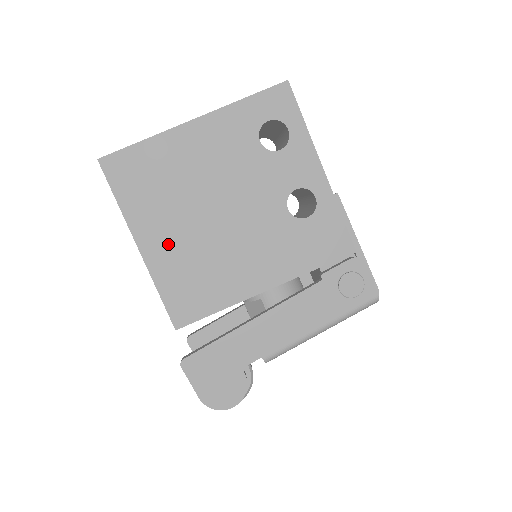
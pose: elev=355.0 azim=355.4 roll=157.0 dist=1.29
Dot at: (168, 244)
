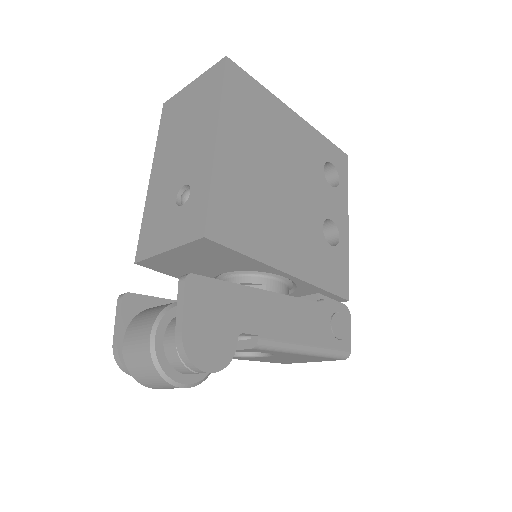
Dot at: (239, 163)
